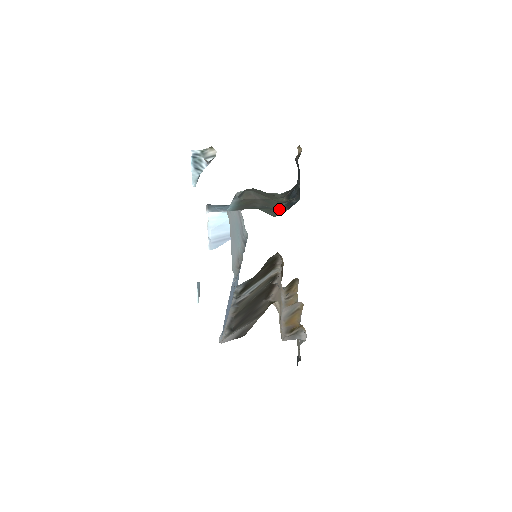
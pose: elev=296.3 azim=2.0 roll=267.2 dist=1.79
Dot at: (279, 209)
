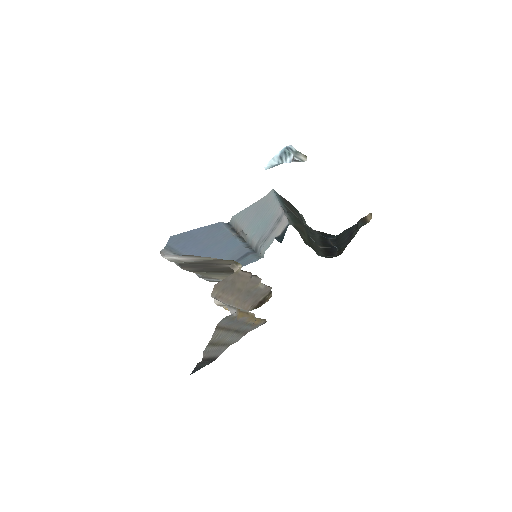
Dot at: occluded
